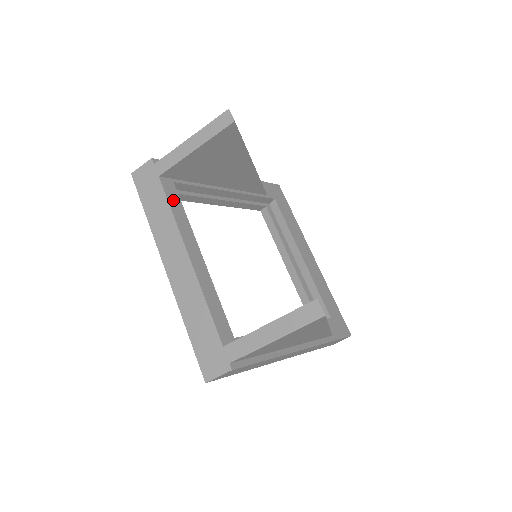
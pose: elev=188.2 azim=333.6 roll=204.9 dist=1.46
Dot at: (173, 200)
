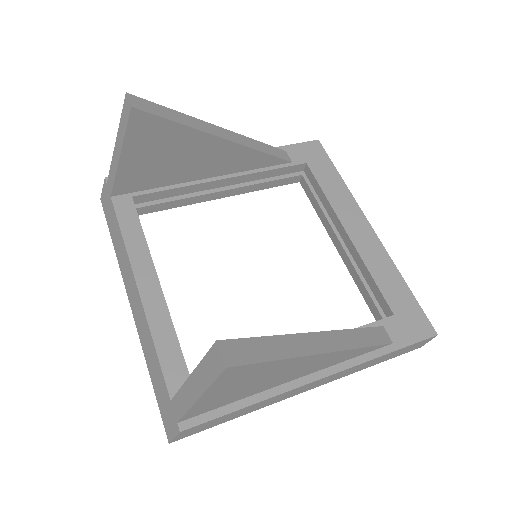
Dot at: (127, 220)
